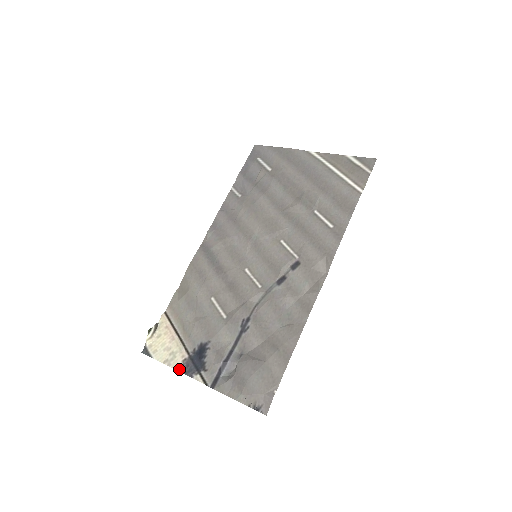
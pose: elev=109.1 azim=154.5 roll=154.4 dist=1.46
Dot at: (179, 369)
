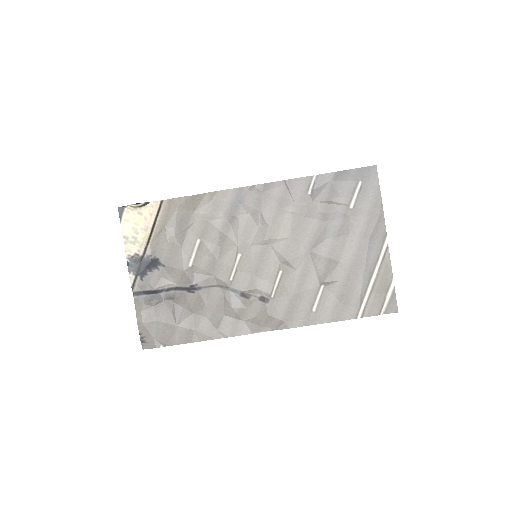
Dot at: (128, 255)
